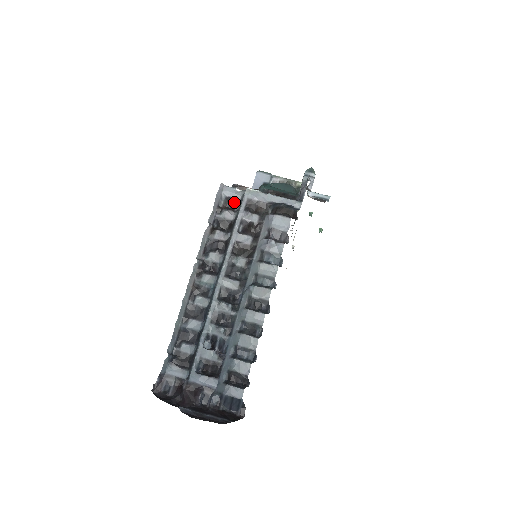
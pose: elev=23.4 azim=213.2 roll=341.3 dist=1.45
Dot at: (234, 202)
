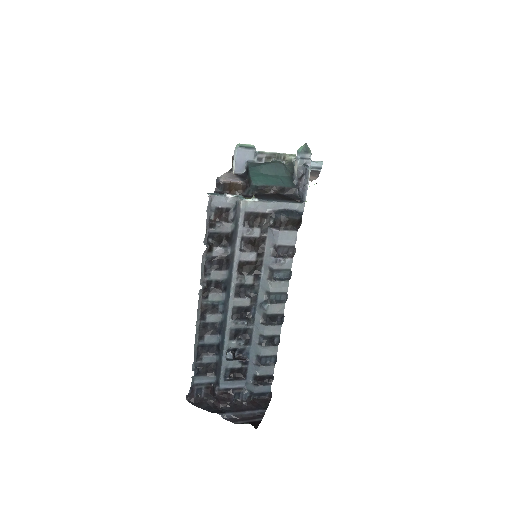
Dot at: (226, 211)
